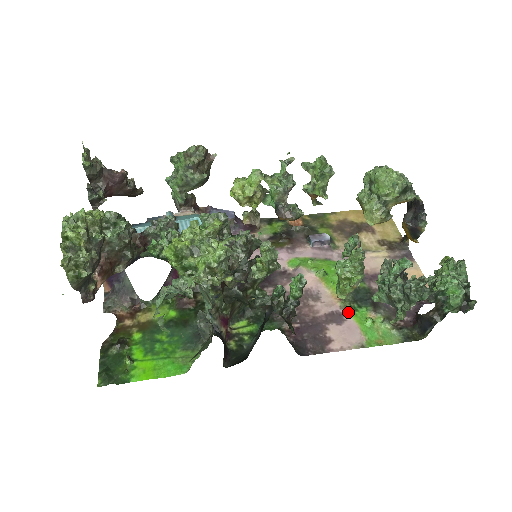
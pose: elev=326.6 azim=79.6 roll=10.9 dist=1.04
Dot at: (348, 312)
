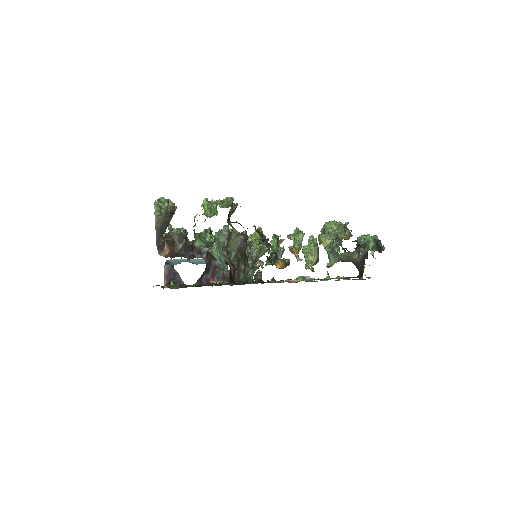
Dot at: occluded
